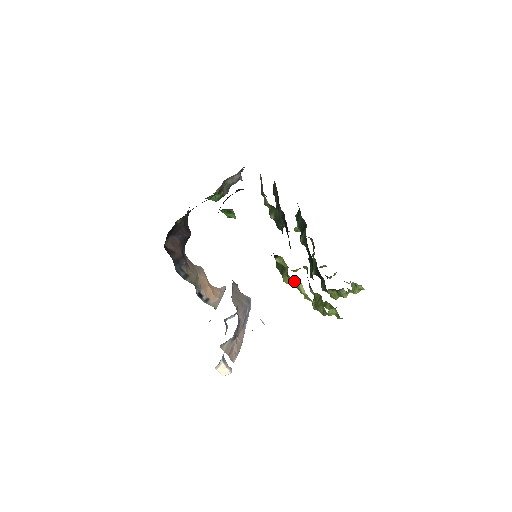
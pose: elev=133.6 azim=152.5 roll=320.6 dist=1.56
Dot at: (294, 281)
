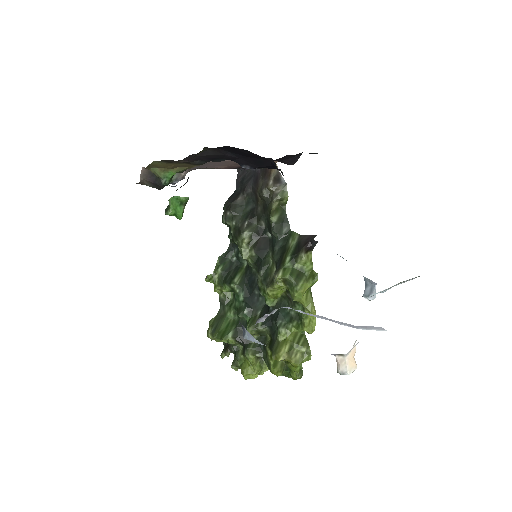
Dot at: (307, 294)
